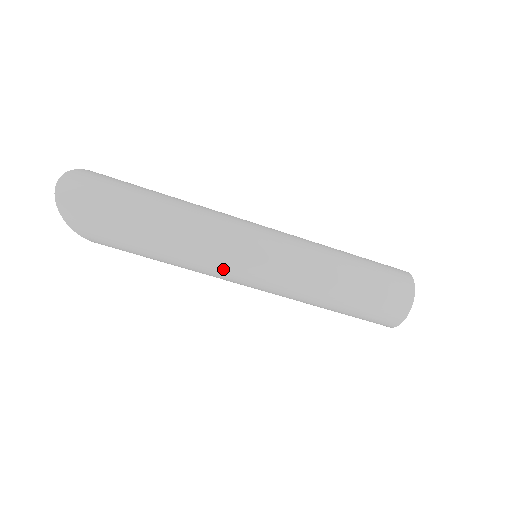
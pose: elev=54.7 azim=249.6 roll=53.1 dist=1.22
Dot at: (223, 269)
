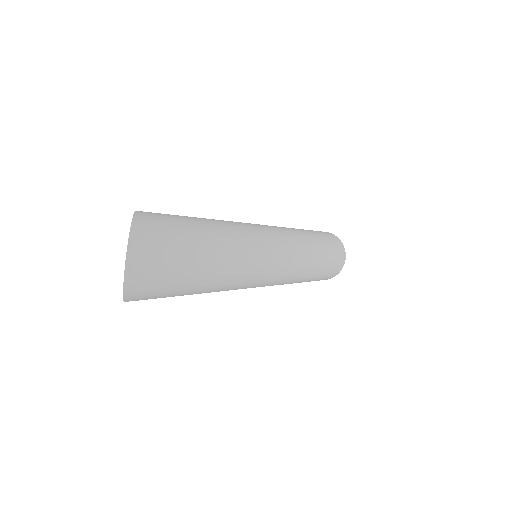
Dot at: (247, 287)
